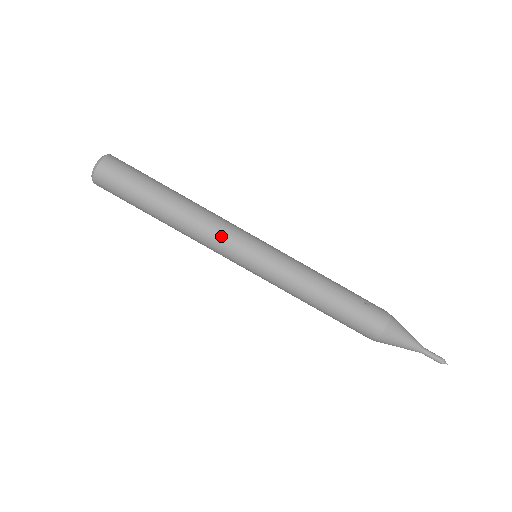
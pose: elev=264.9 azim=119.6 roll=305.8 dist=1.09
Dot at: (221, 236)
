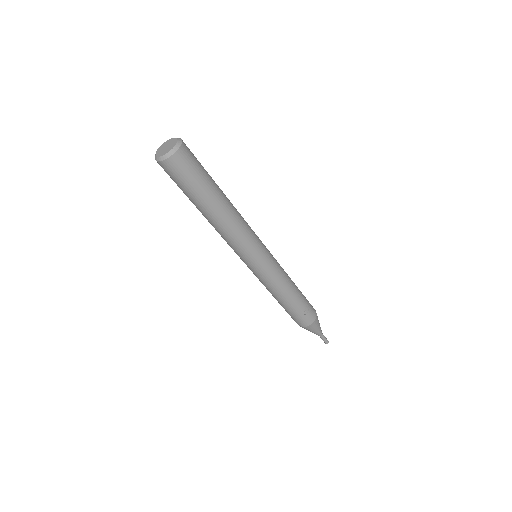
Dot at: (238, 246)
